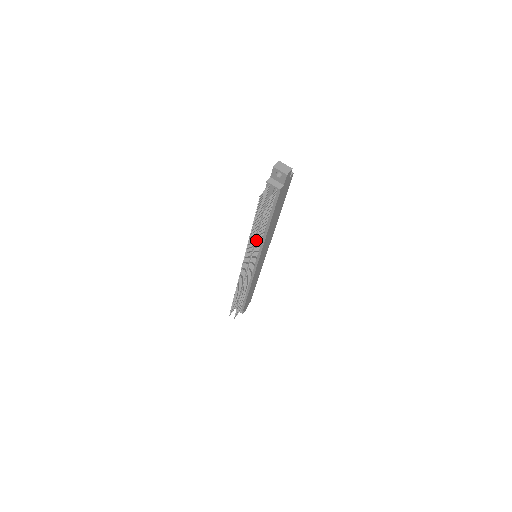
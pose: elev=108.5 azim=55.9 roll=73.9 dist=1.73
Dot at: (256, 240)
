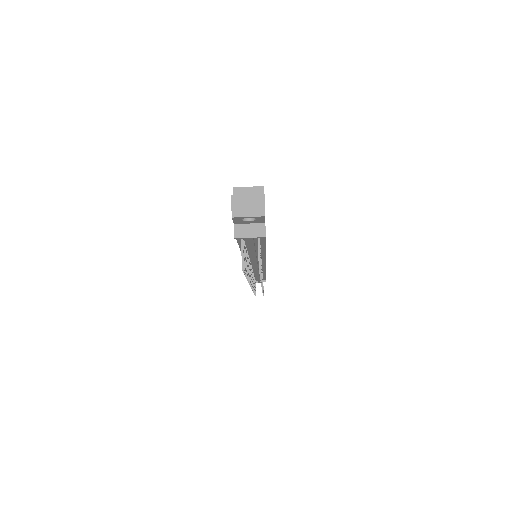
Dot at: (261, 281)
